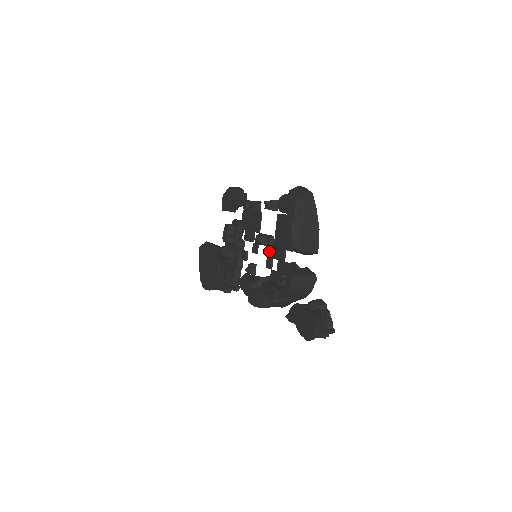
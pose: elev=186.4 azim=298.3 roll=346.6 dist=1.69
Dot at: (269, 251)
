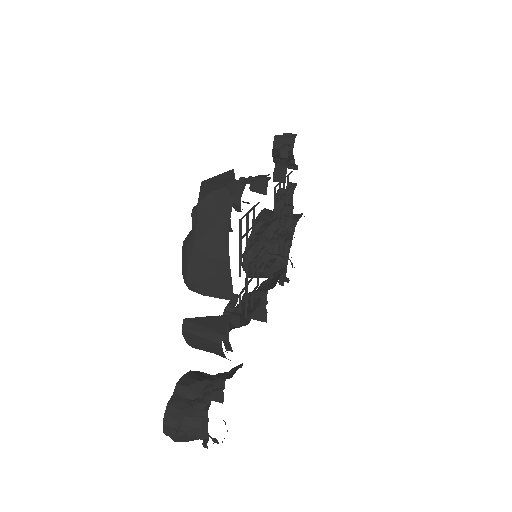
Dot at: occluded
